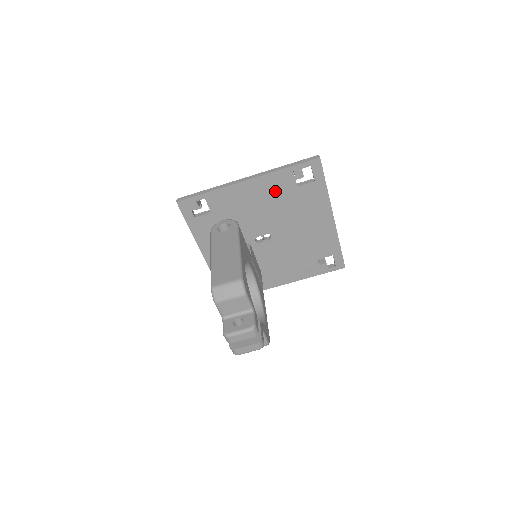
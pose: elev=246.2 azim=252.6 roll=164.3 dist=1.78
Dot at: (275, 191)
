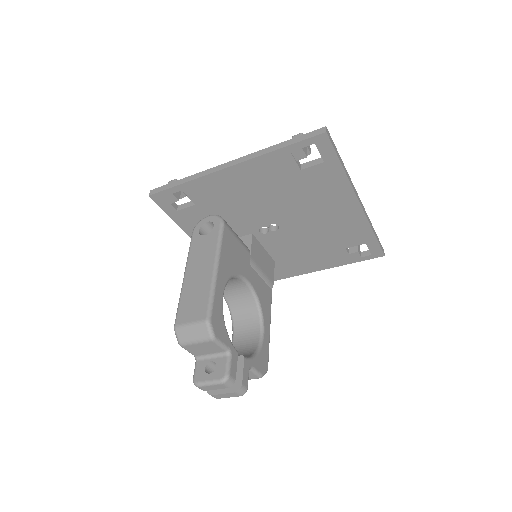
Dot at: (271, 177)
